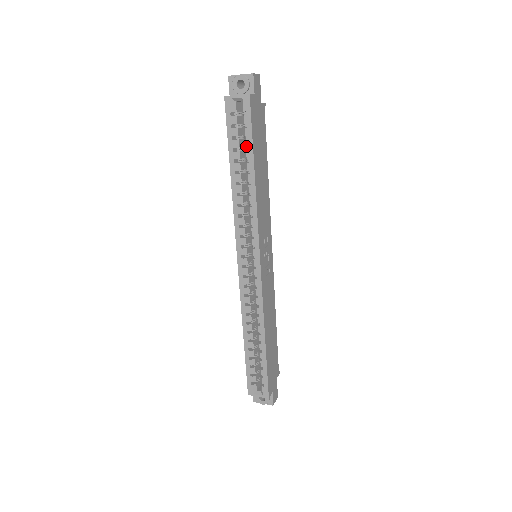
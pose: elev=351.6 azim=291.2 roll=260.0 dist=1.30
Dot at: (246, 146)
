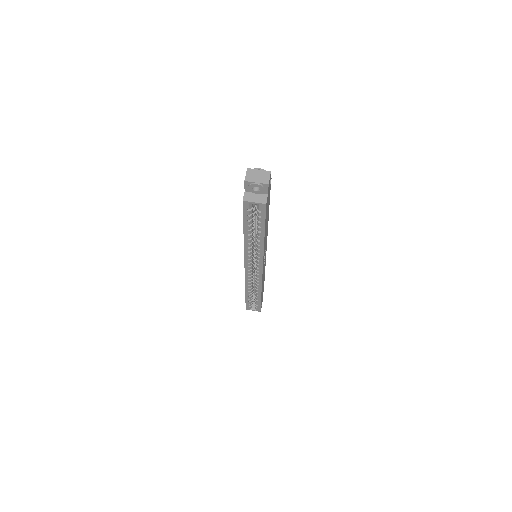
Dot at: (259, 226)
